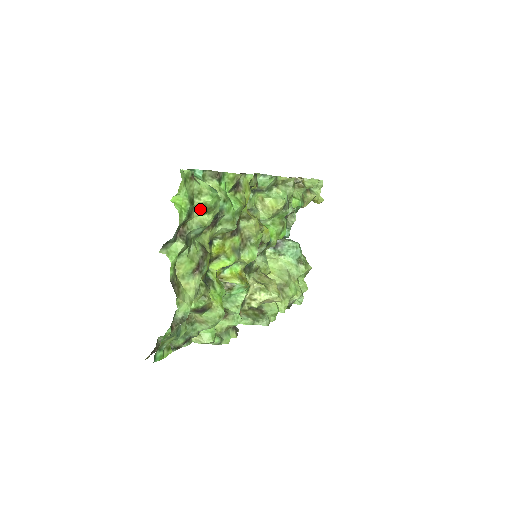
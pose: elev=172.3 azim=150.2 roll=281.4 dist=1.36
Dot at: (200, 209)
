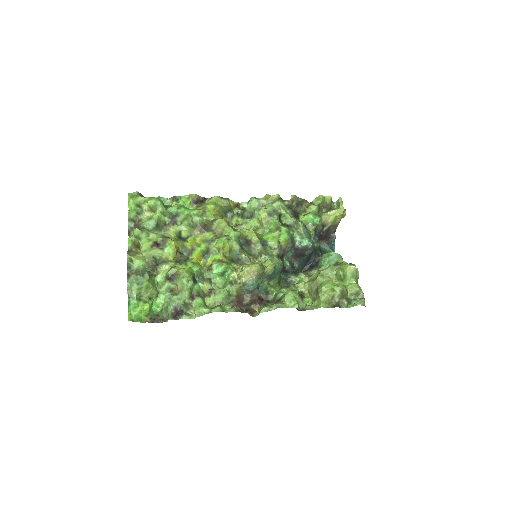
Dot at: (149, 211)
